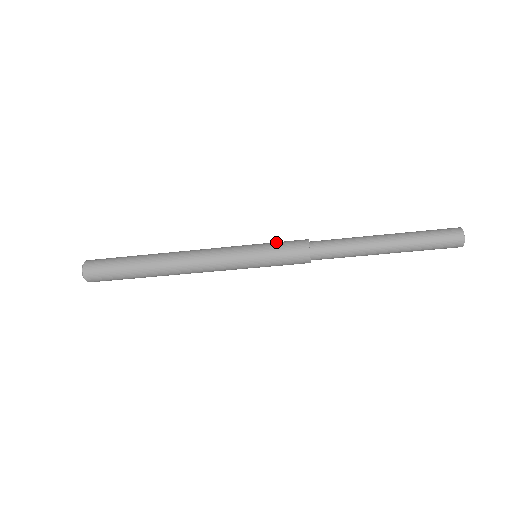
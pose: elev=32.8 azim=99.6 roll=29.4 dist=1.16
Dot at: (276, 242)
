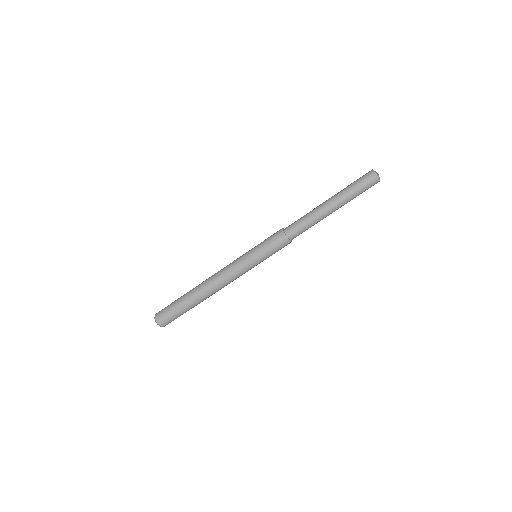
Dot at: occluded
